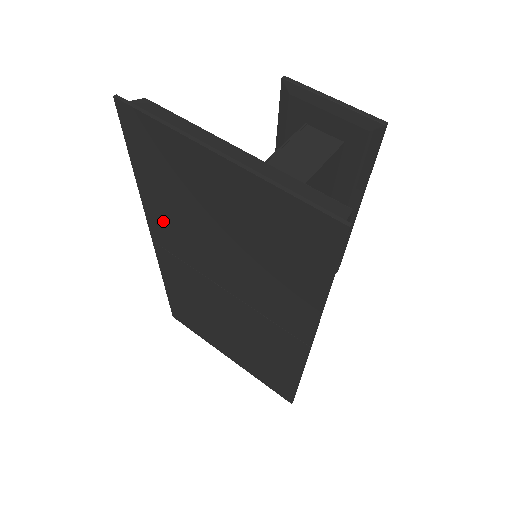
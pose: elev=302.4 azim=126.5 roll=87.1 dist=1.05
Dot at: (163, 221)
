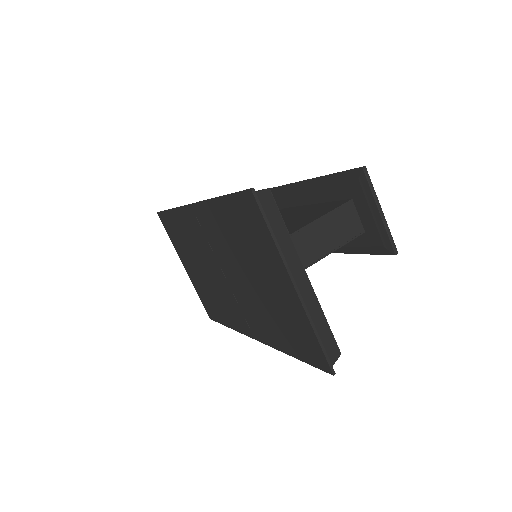
Dot at: (214, 221)
